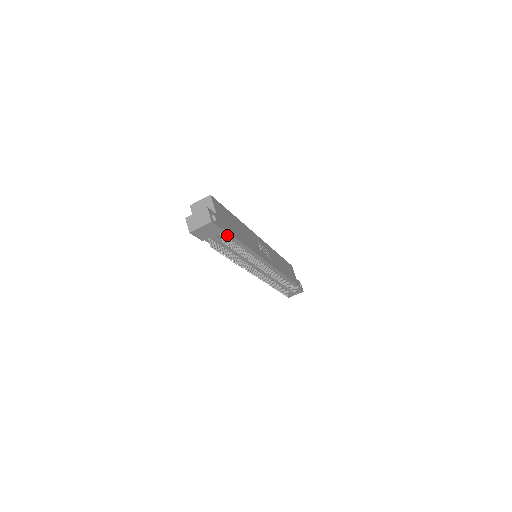
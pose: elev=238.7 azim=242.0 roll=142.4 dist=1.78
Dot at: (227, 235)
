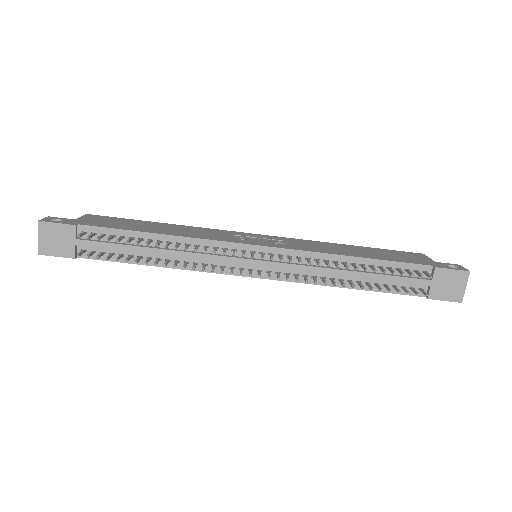
Dot at: (102, 232)
